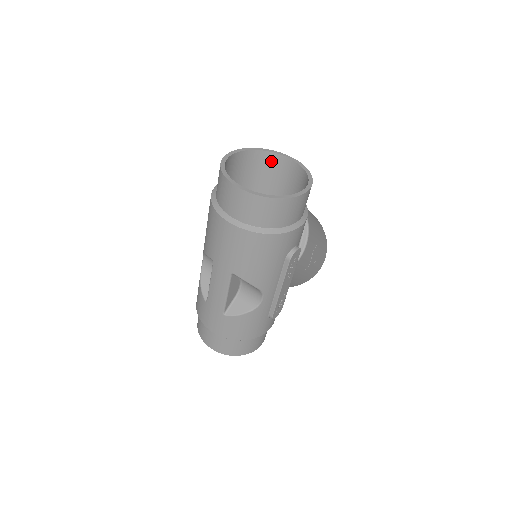
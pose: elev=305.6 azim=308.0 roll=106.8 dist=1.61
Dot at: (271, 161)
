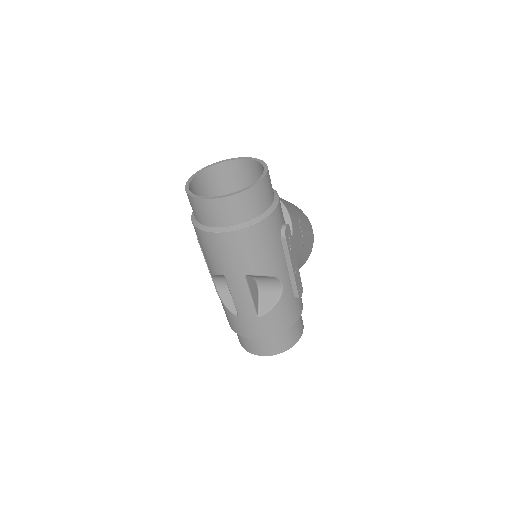
Dot at: (224, 170)
